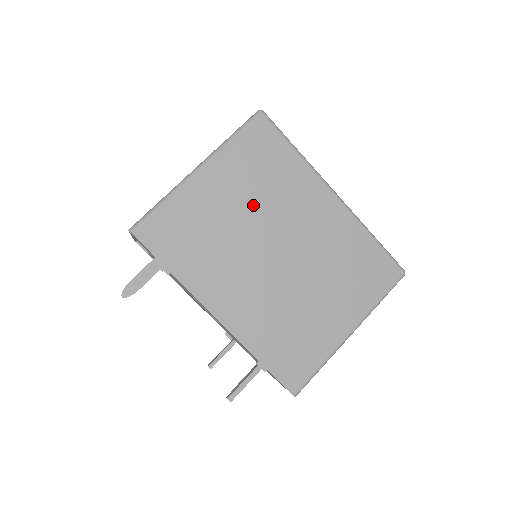
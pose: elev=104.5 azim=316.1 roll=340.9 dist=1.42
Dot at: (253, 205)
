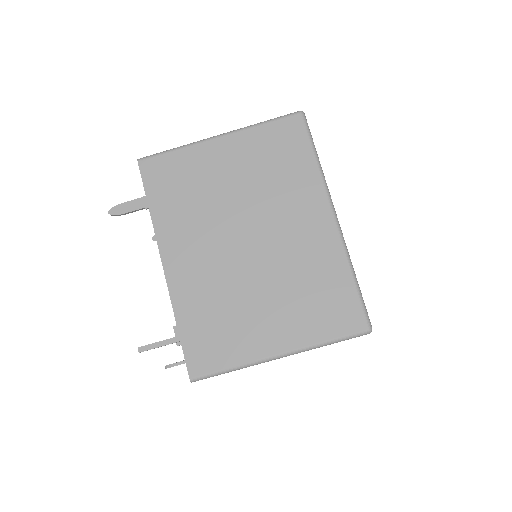
Dot at: (249, 187)
